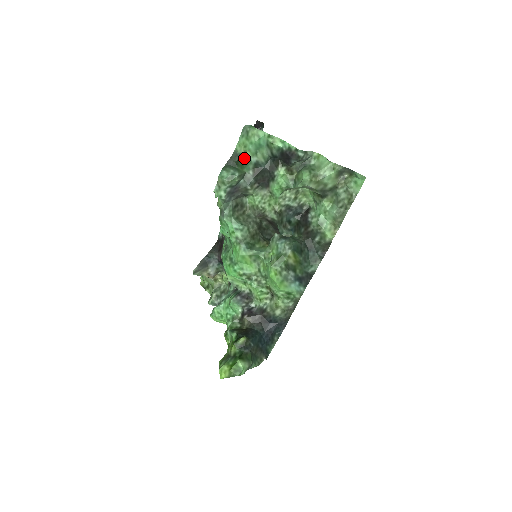
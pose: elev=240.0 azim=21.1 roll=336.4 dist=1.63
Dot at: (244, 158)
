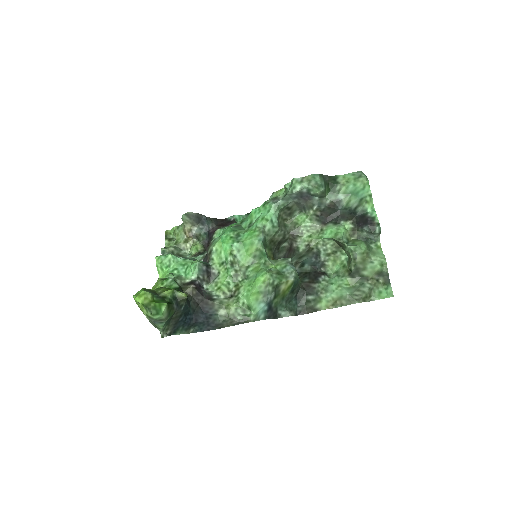
Dot at: (337, 187)
